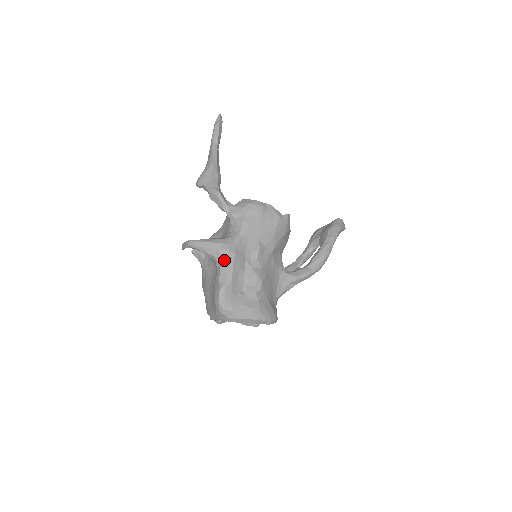
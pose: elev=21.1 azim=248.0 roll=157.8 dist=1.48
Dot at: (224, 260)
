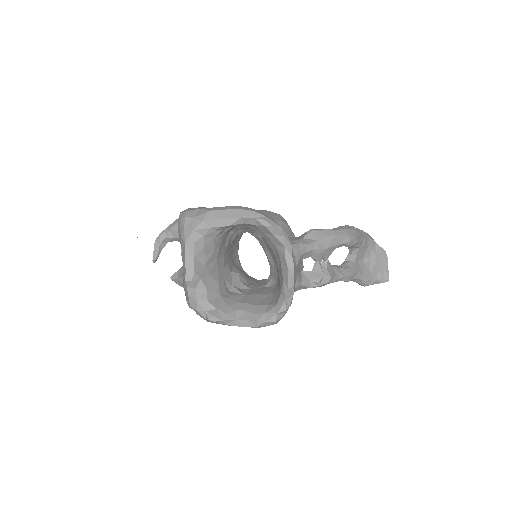
Dot at: occluded
